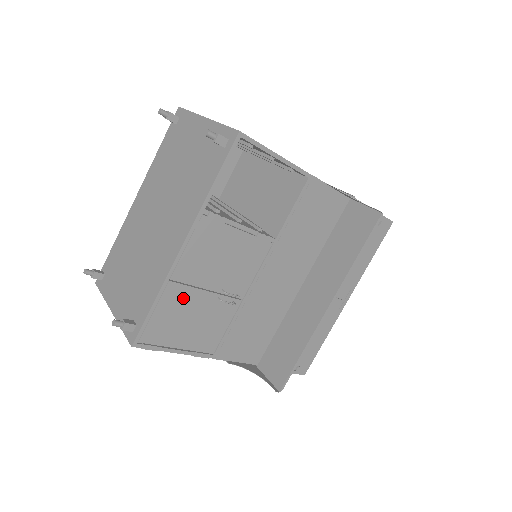
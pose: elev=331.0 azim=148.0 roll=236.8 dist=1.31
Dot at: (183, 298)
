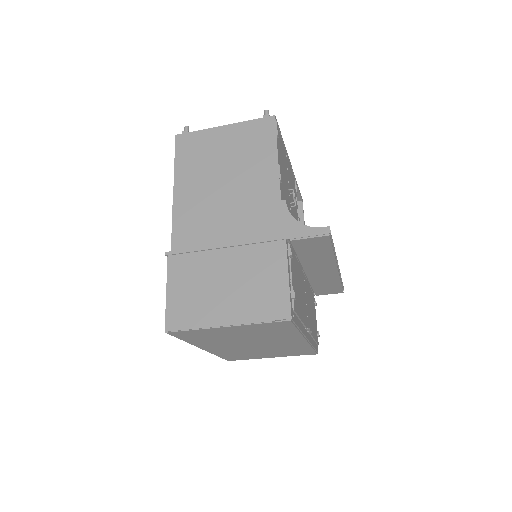
Dot at: (285, 161)
